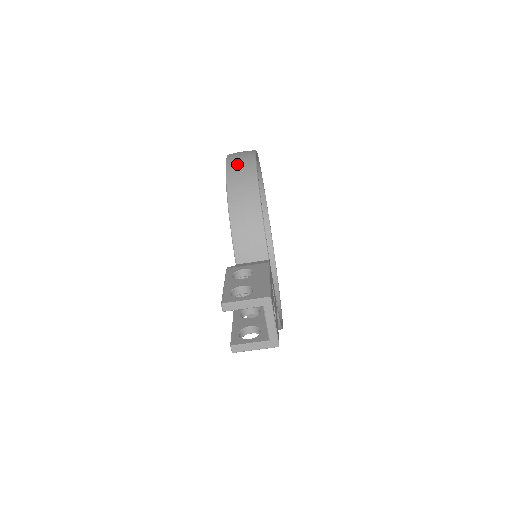
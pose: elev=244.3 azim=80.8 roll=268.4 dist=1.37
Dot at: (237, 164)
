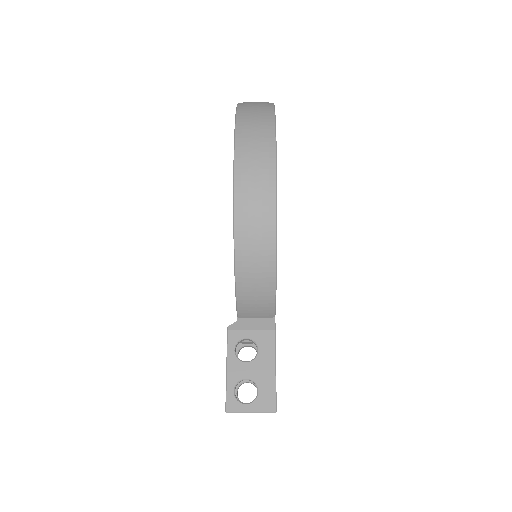
Dot at: (250, 199)
